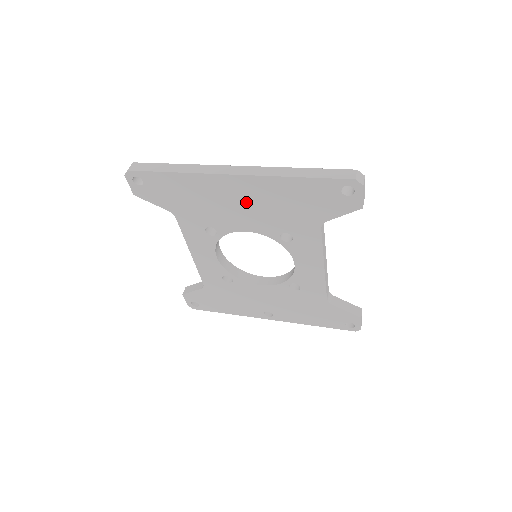
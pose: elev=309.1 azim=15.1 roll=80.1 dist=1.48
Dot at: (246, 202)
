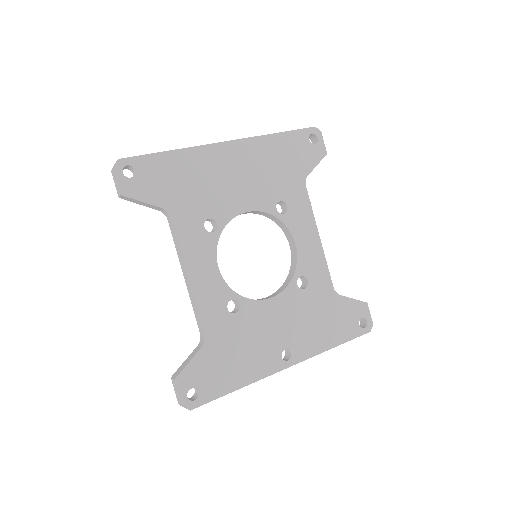
Dot at: (241, 172)
